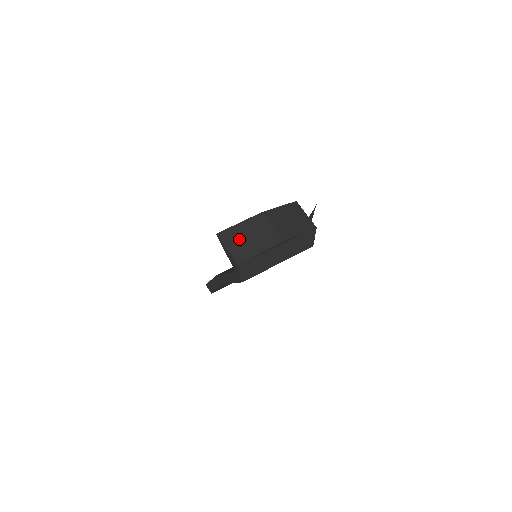
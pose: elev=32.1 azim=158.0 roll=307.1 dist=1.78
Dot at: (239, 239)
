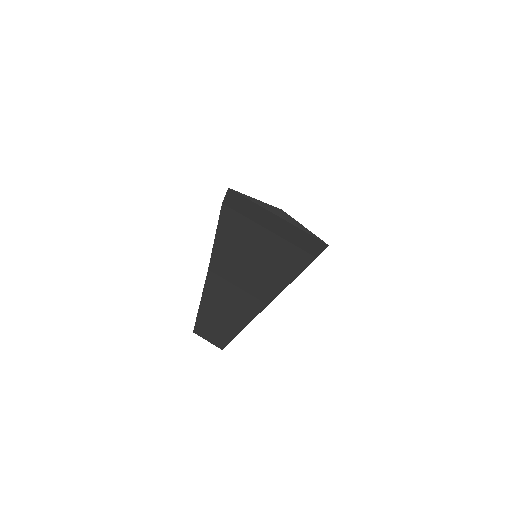
Dot at: occluded
